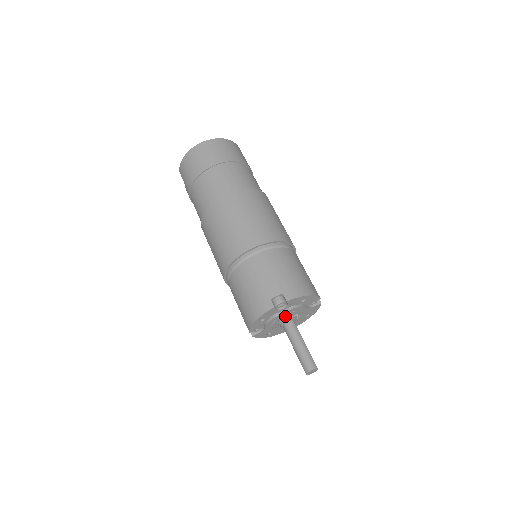
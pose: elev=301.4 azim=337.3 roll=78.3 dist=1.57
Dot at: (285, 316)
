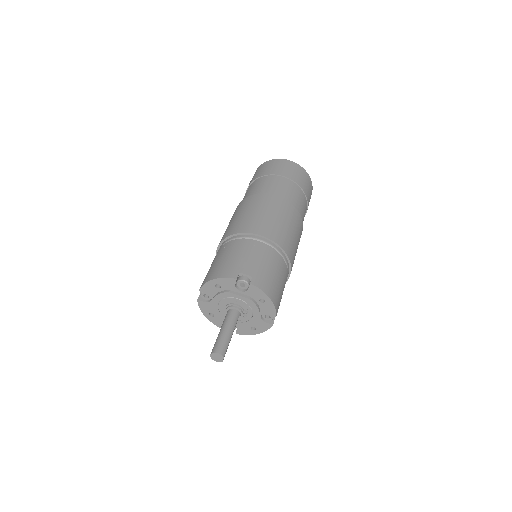
Dot at: (237, 301)
